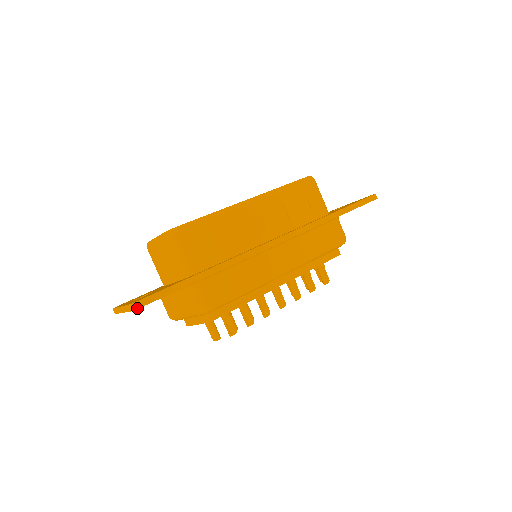
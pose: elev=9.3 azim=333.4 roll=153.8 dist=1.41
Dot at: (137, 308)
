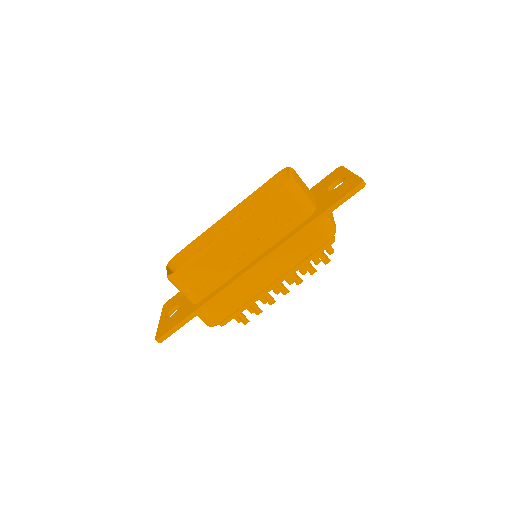
Dot at: occluded
